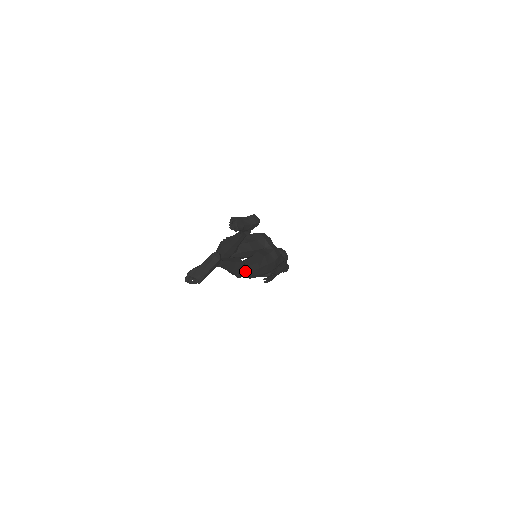
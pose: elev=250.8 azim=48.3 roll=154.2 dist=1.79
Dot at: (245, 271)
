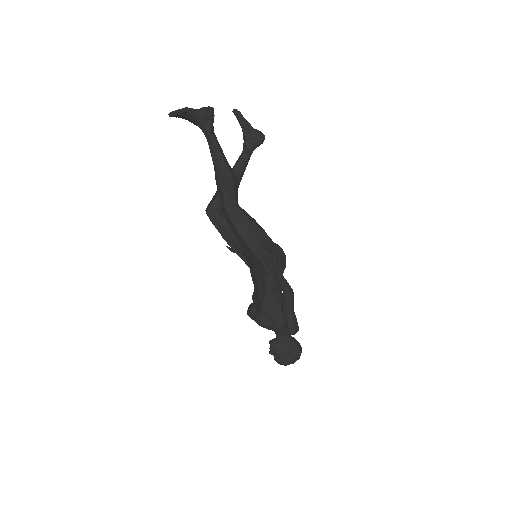
Dot at: (236, 205)
